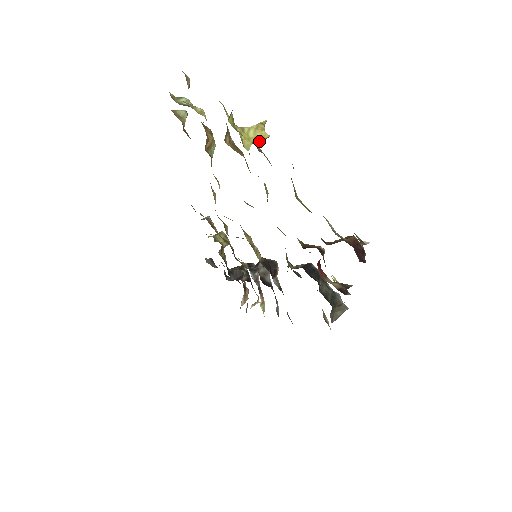
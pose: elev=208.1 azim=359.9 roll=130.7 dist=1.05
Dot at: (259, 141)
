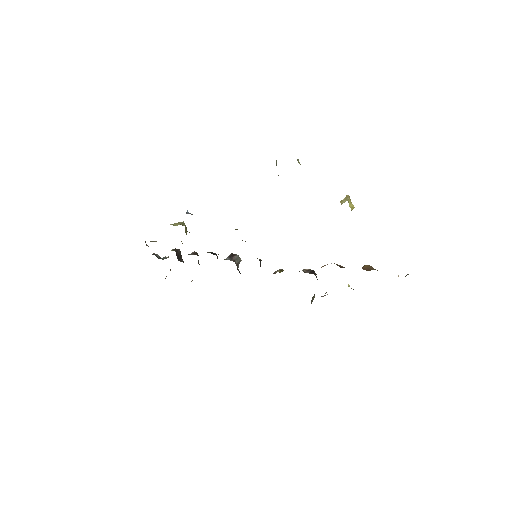
Dot at: (351, 209)
